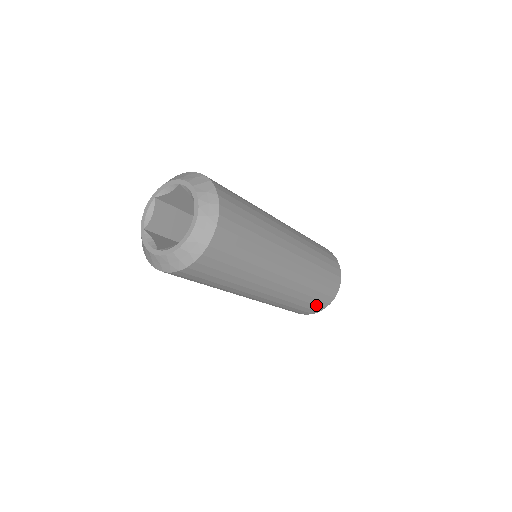
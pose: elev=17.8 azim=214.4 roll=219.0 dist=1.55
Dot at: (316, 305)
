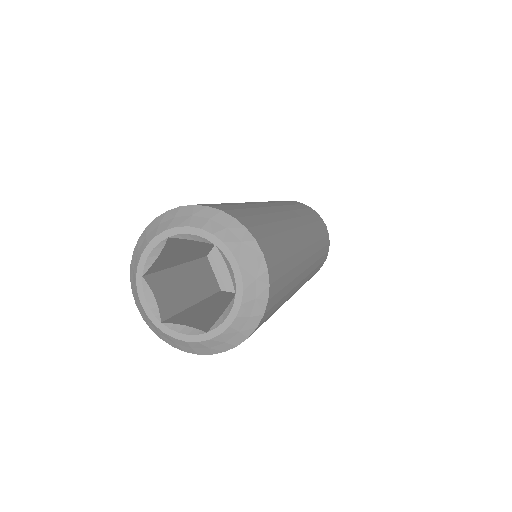
Dot at: occluded
